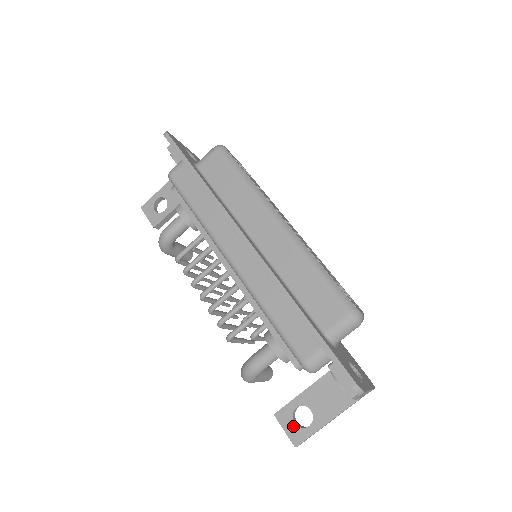
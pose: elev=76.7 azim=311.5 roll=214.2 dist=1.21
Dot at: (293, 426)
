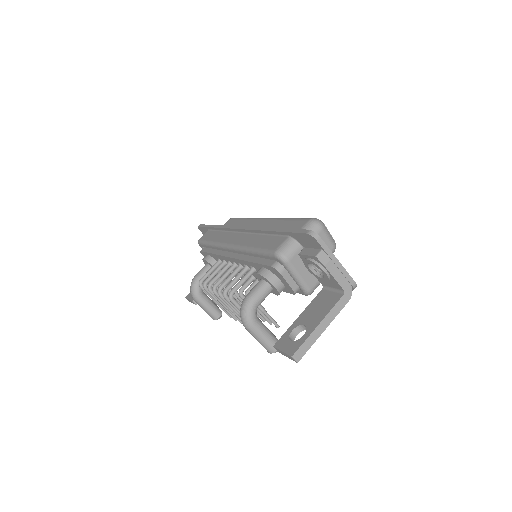
Dot at: (289, 343)
